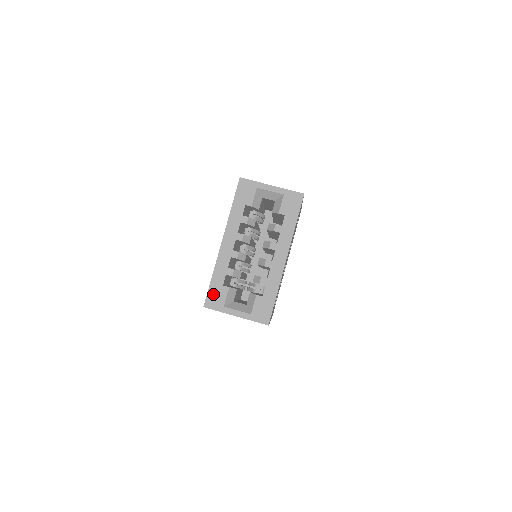
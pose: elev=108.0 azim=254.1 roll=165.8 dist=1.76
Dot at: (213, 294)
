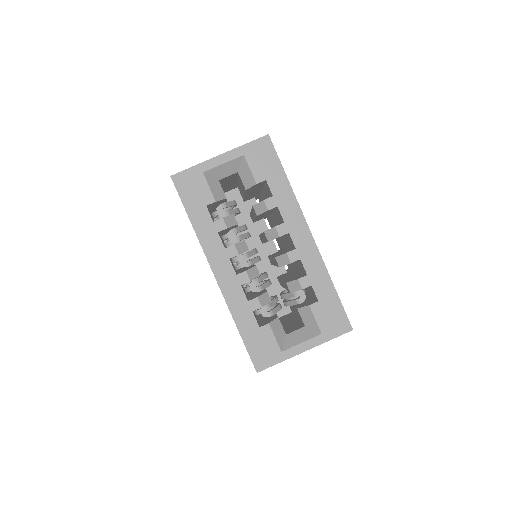
Dot at: (256, 348)
